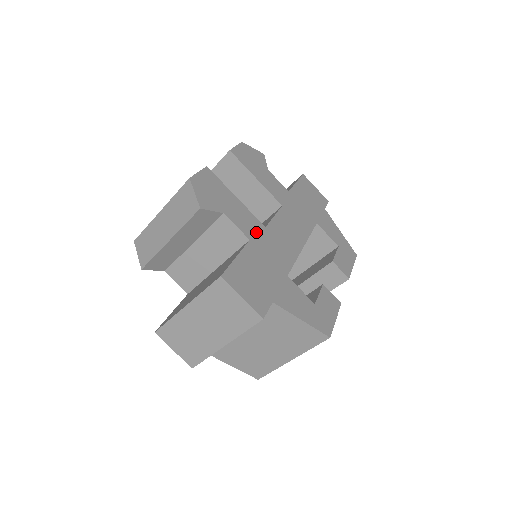
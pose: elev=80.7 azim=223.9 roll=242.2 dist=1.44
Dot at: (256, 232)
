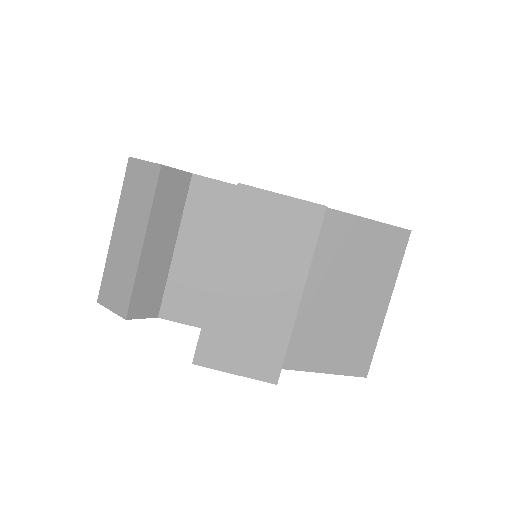
Dot at: occluded
